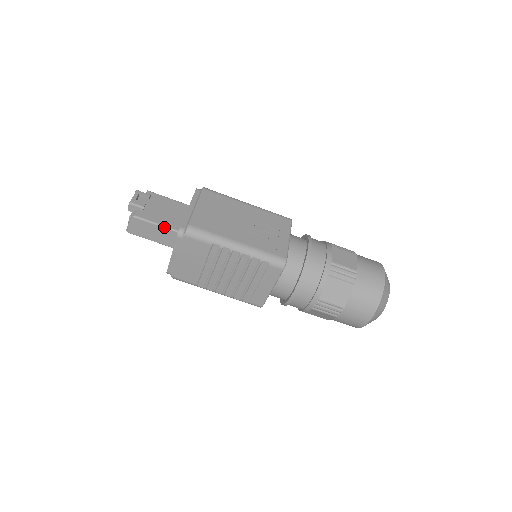
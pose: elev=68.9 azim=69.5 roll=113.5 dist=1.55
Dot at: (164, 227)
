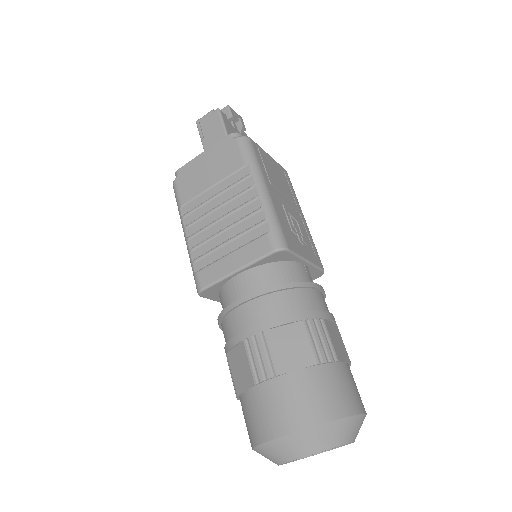
Dot at: occluded
